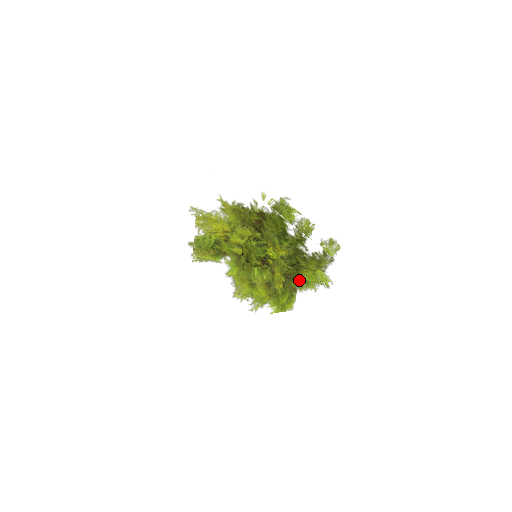
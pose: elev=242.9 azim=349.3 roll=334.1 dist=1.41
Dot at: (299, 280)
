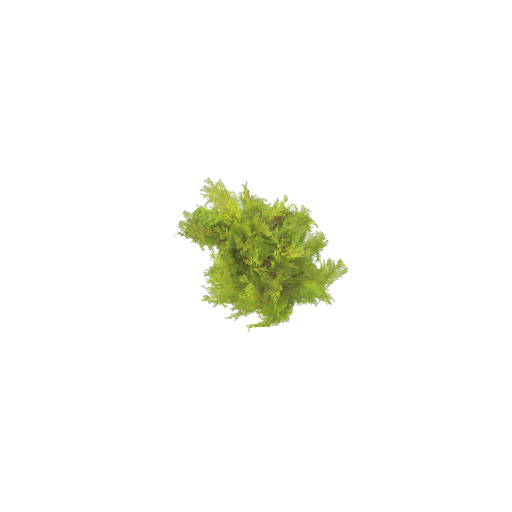
Dot at: (301, 291)
